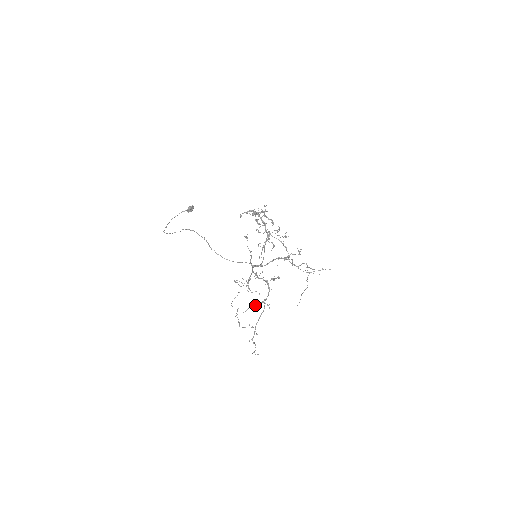
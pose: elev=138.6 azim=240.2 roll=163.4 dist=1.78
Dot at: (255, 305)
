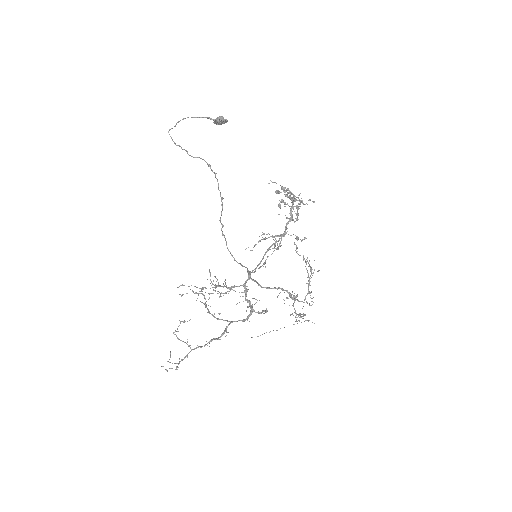
Dot at: (197, 287)
